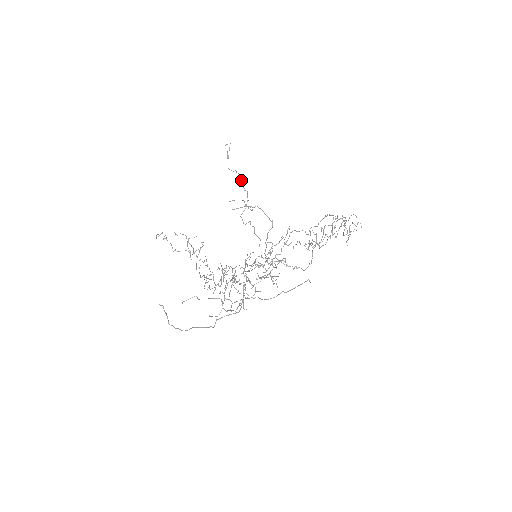
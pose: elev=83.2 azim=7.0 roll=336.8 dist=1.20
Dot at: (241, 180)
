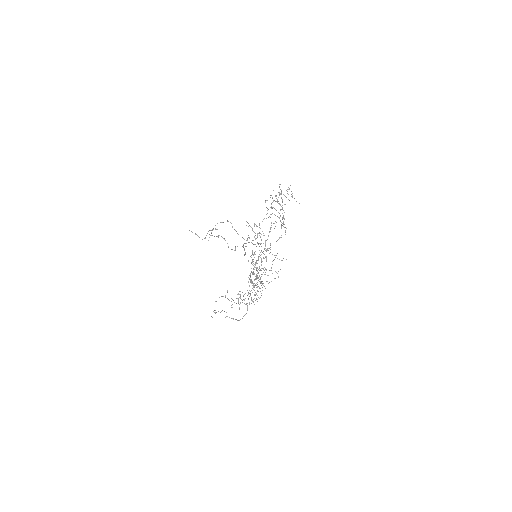
Dot at: (212, 235)
